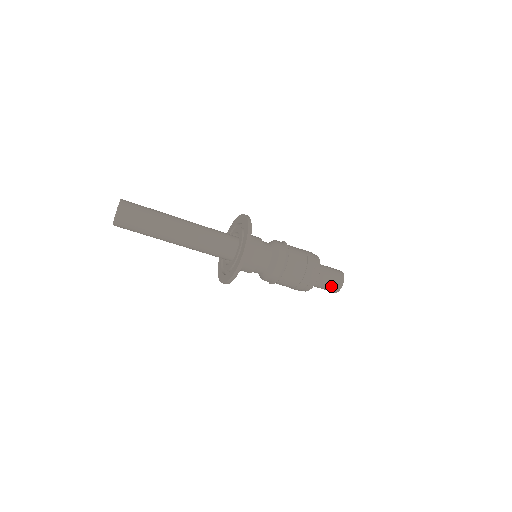
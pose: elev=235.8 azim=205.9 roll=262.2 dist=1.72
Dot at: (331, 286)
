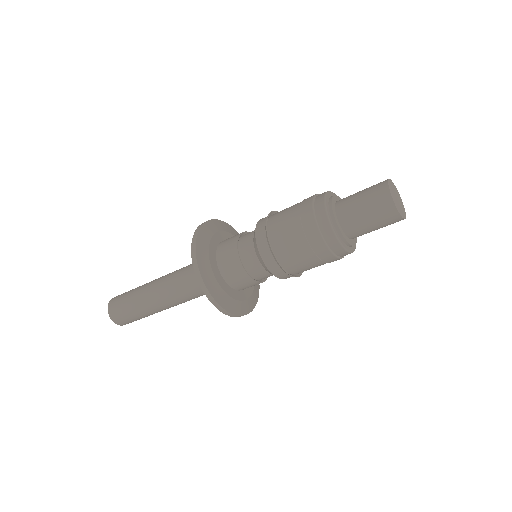
Dot at: (372, 208)
